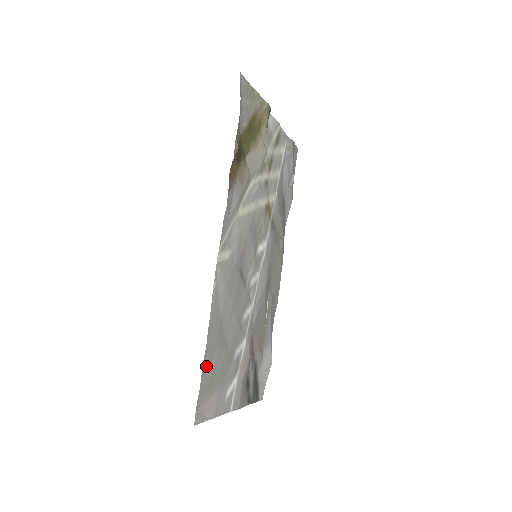
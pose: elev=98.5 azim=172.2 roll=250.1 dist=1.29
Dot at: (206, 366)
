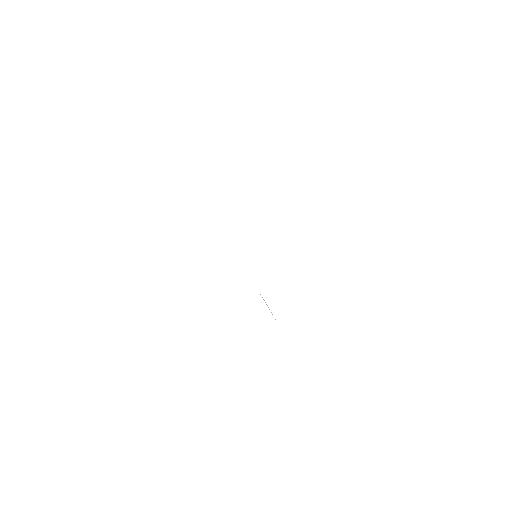
Dot at: occluded
